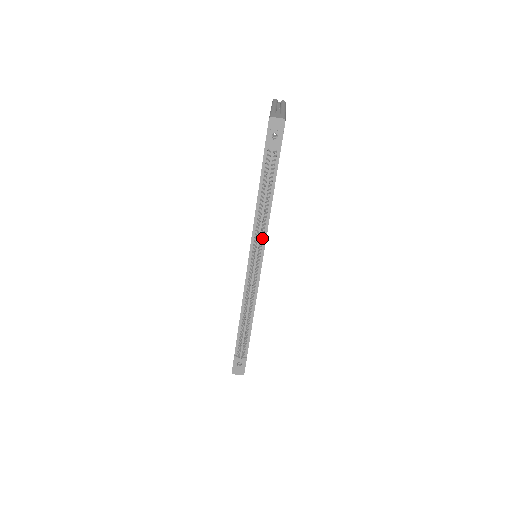
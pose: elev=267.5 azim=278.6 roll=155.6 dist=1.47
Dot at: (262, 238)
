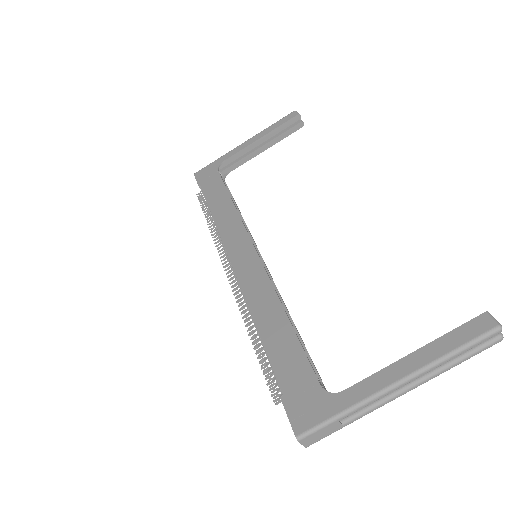
Dot at: occluded
